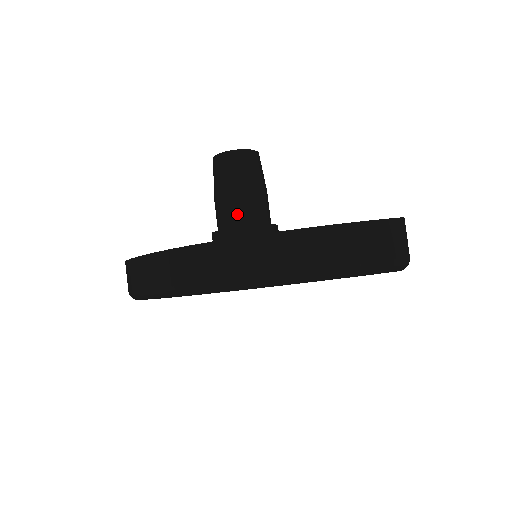
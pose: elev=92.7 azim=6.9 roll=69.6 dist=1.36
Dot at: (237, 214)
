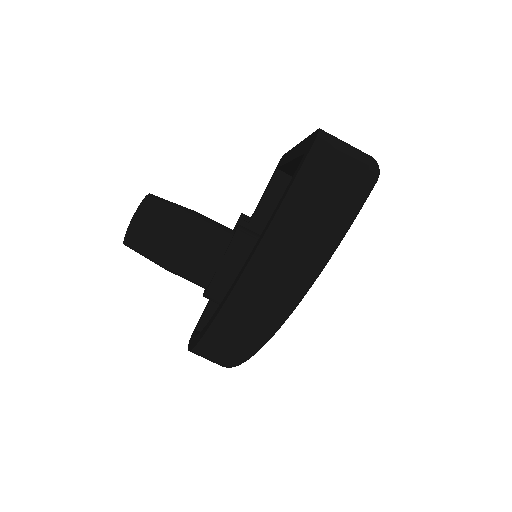
Dot at: (196, 273)
